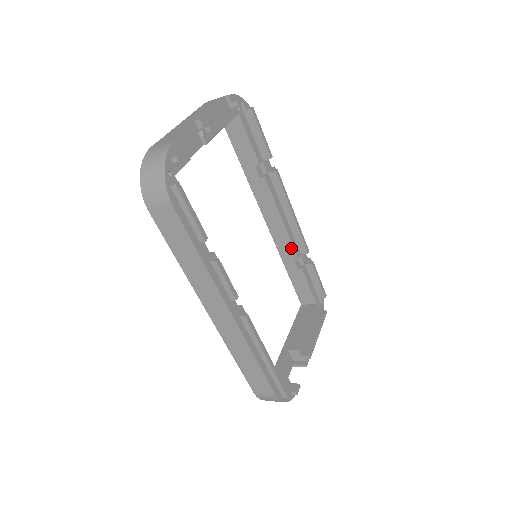
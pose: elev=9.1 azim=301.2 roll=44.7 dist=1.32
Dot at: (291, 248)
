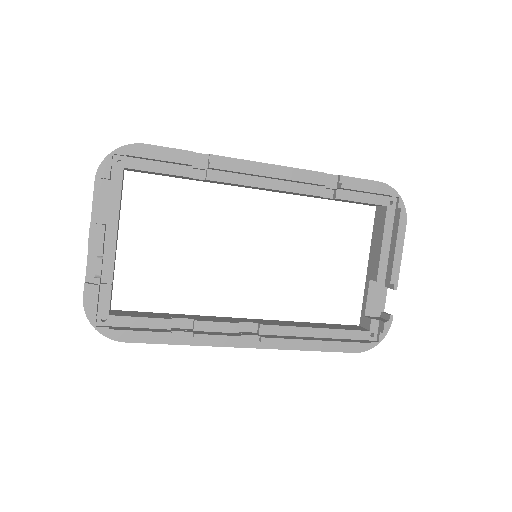
Dot at: (303, 194)
